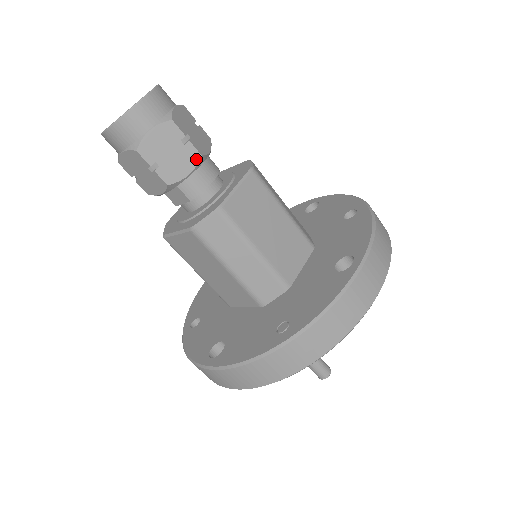
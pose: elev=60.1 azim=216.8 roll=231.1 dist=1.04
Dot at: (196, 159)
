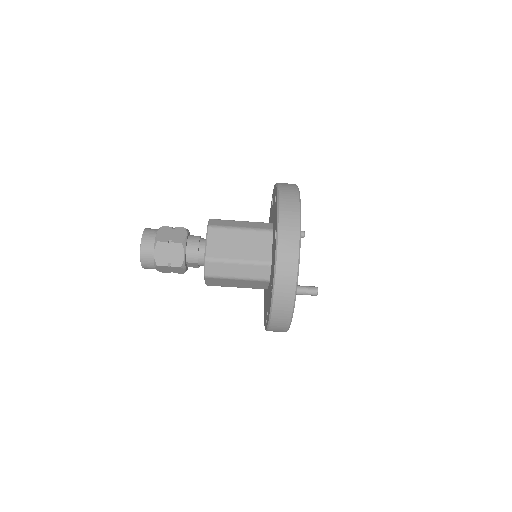
Dot at: (181, 246)
